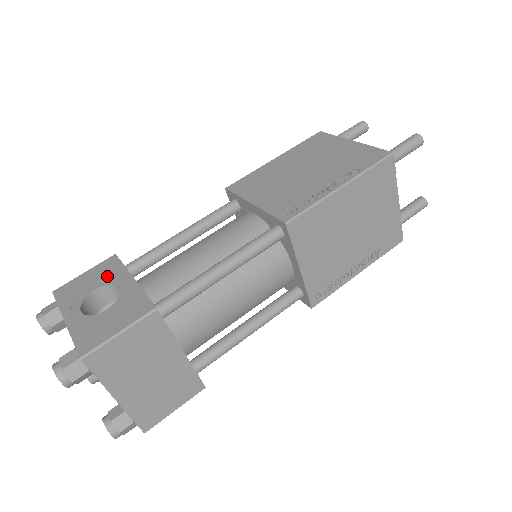
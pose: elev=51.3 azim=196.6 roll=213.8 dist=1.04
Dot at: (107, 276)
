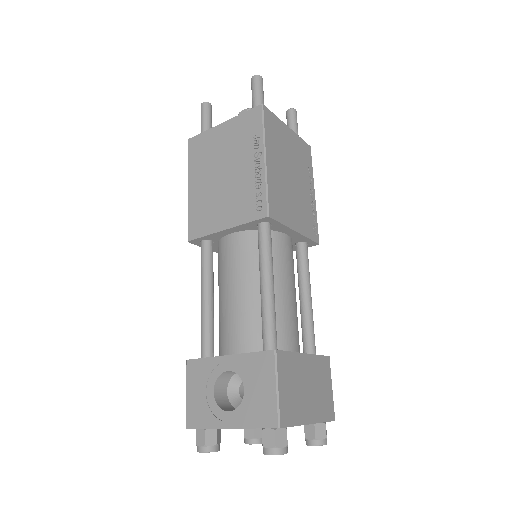
Dot at: (207, 376)
